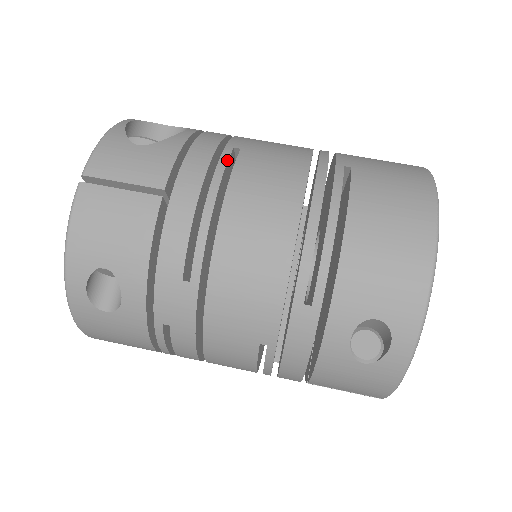
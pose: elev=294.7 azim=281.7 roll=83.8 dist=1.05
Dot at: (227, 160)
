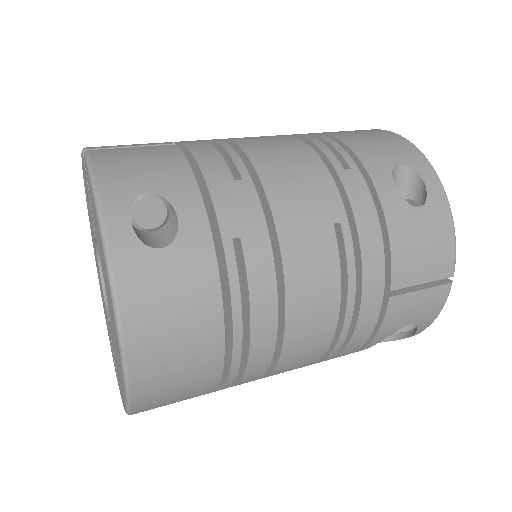
Dot at: occluded
